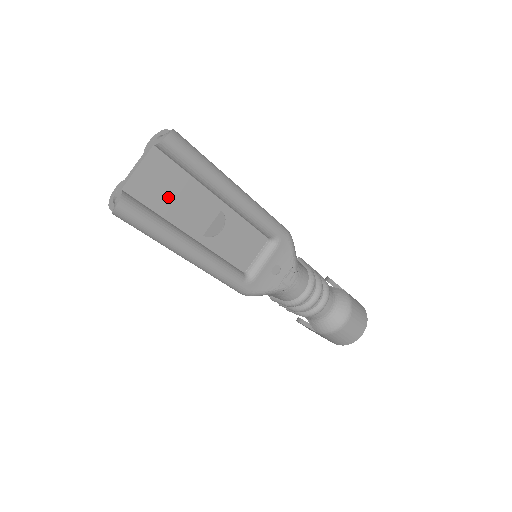
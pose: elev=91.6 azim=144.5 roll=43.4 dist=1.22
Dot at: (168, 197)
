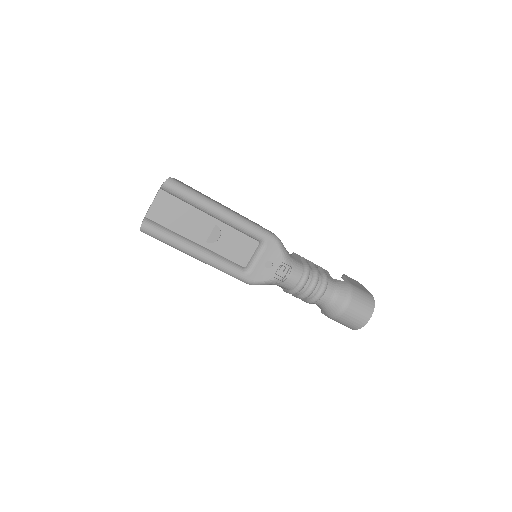
Dot at: (176, 219)
